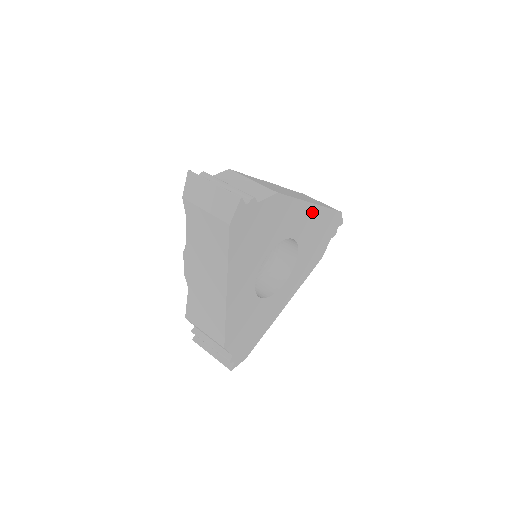
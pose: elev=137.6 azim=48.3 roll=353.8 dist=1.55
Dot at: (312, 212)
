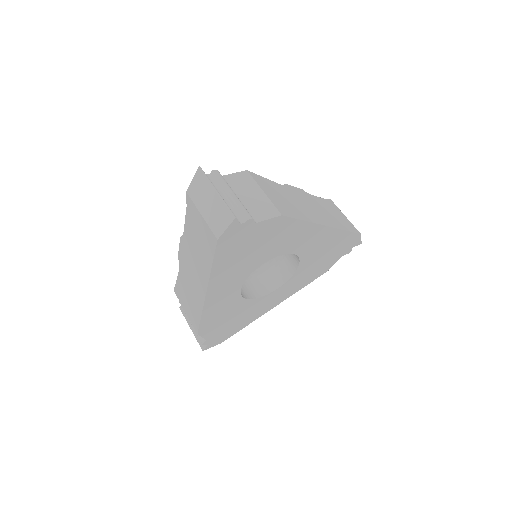
Dot at: (323, 233)
